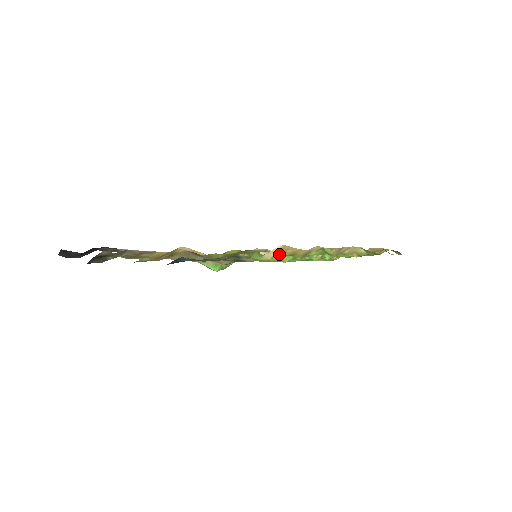
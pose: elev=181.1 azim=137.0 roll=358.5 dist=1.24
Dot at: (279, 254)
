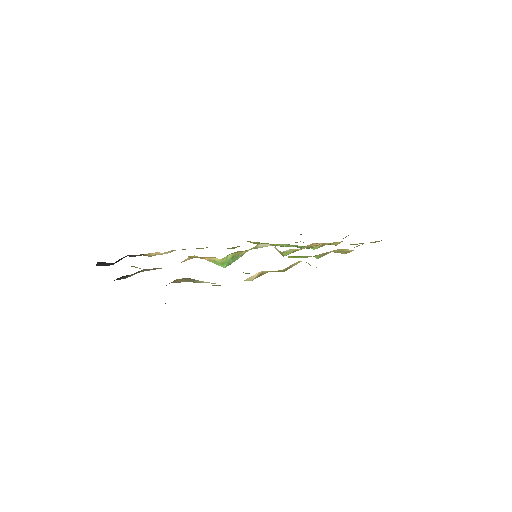
Dot at: (260, 275)
